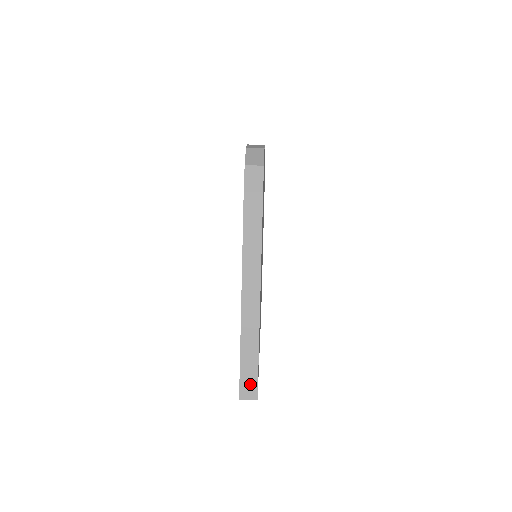
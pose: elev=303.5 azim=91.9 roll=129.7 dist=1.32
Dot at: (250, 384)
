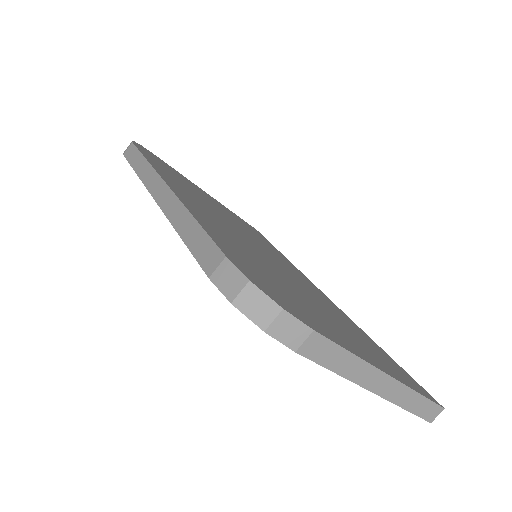
Dot at: (431, 411)
